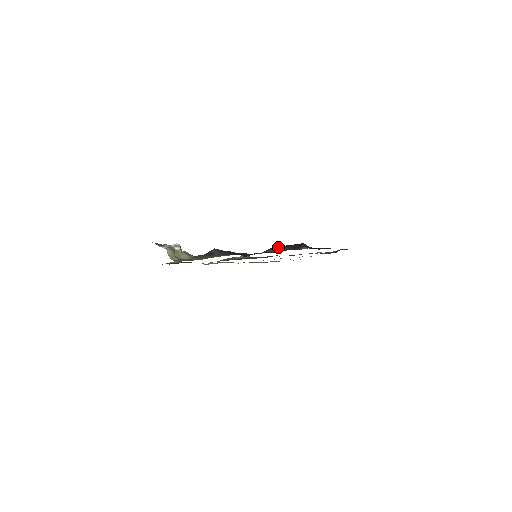
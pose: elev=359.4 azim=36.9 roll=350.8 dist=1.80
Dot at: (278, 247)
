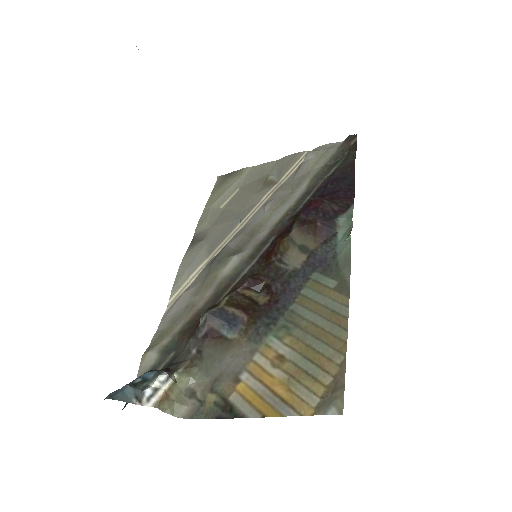
Dot at: (293, 235)
